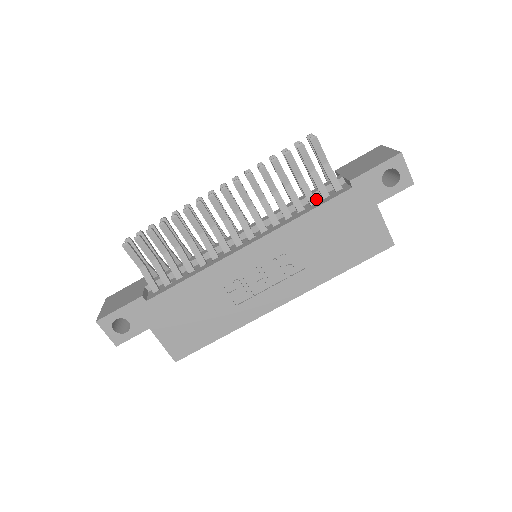
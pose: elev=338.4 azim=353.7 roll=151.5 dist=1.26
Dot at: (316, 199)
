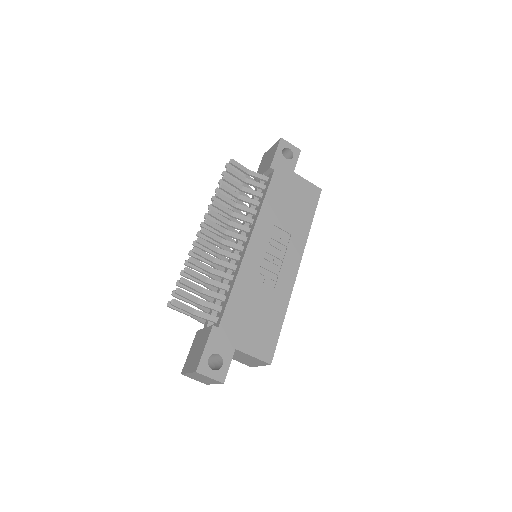
Dot at: occluded
